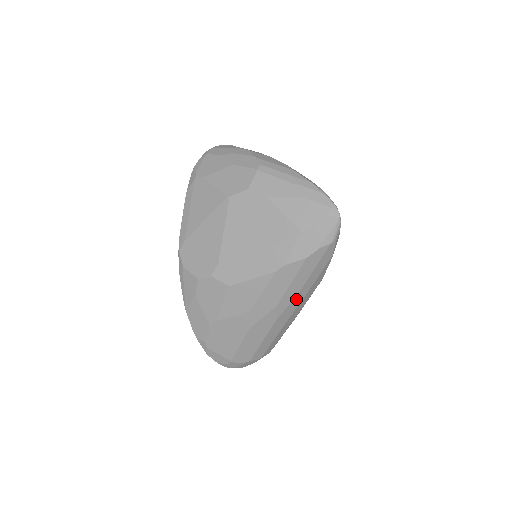
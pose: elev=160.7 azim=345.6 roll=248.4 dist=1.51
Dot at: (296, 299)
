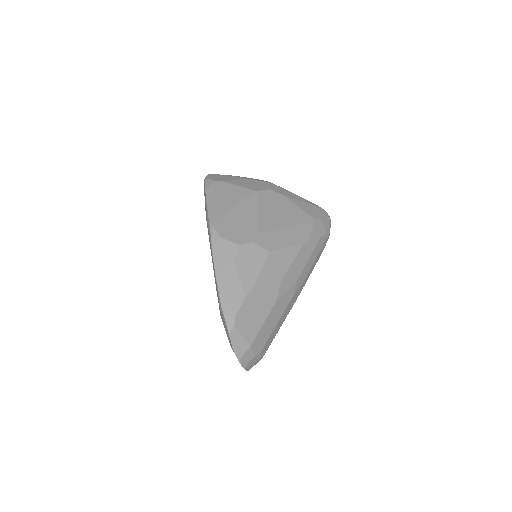
Dot at: (304, 281)
